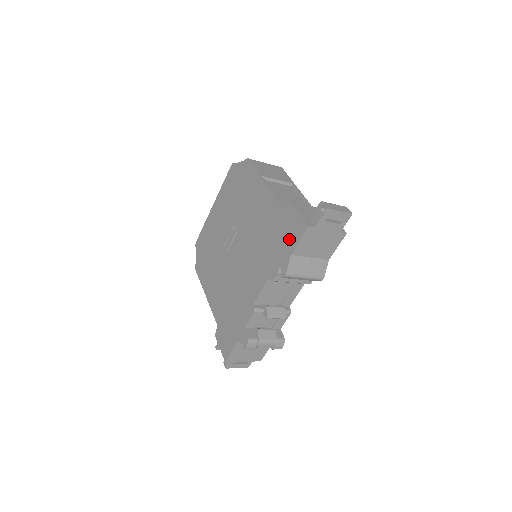
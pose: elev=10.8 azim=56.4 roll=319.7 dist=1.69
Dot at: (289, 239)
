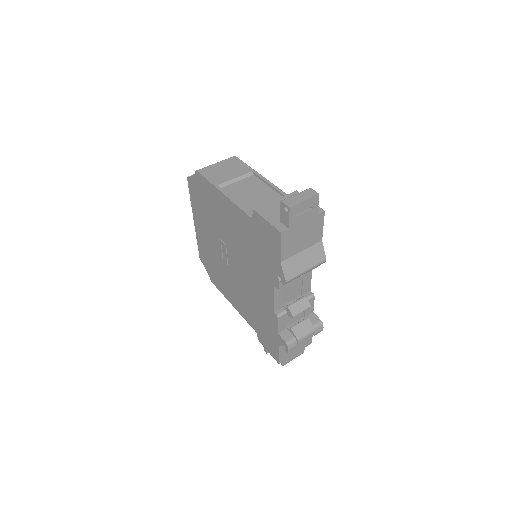
Dot at: (271, 247)
